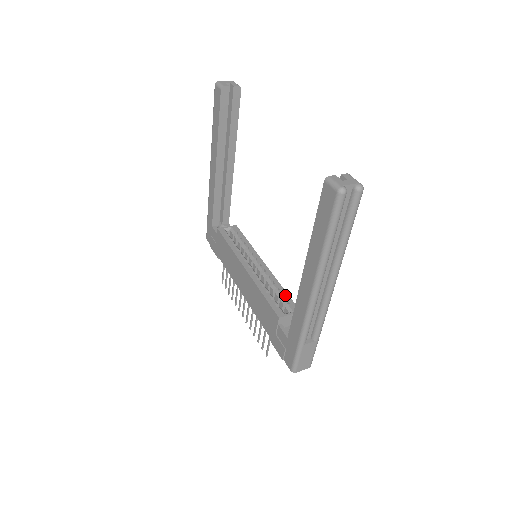
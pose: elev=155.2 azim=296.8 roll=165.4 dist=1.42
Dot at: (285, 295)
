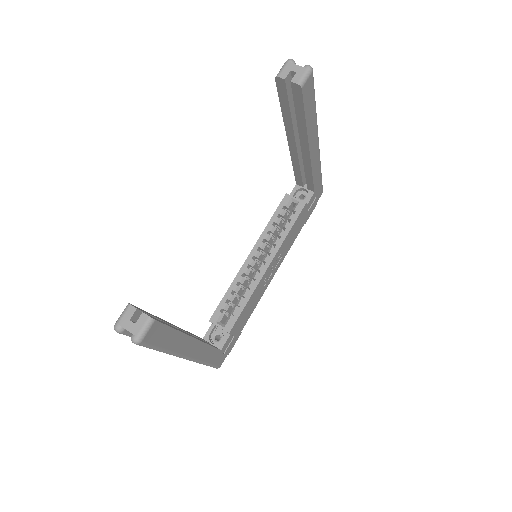
Dot at: (240, 309)
